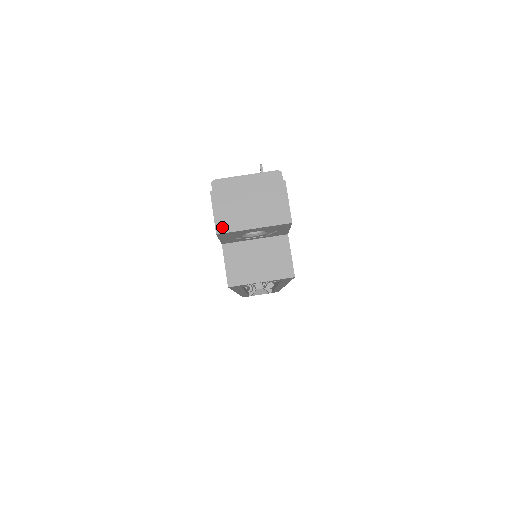
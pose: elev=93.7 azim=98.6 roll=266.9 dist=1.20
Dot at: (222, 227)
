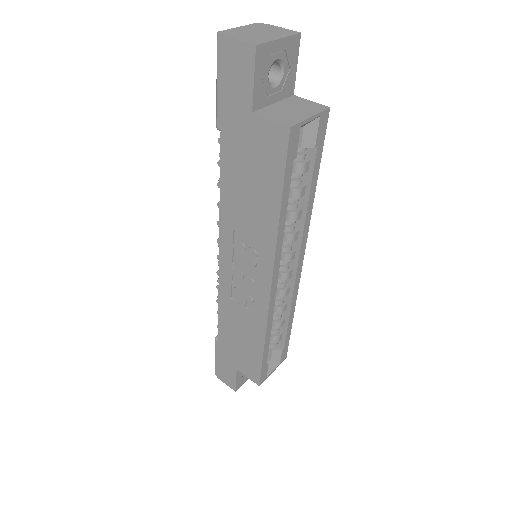
Dot at: (255, 42)
